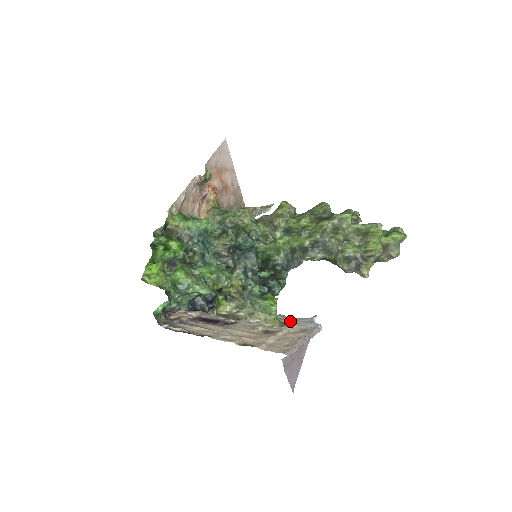
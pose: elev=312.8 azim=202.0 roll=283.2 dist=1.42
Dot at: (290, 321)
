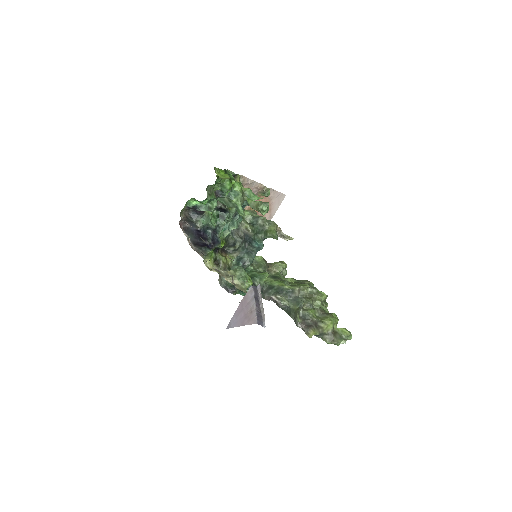
Dot at: occluded
